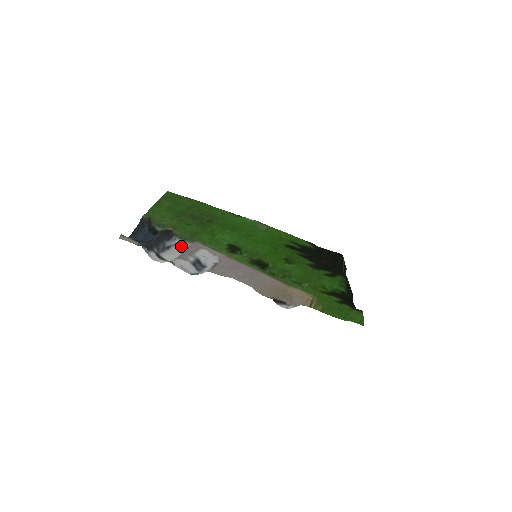
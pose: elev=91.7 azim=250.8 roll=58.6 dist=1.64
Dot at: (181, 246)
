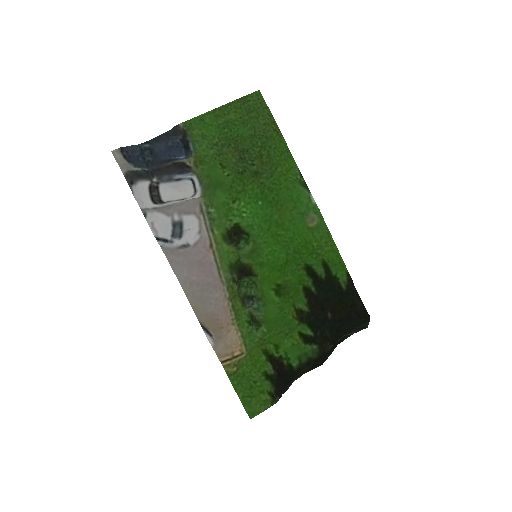
Dot at: (194, 185)
